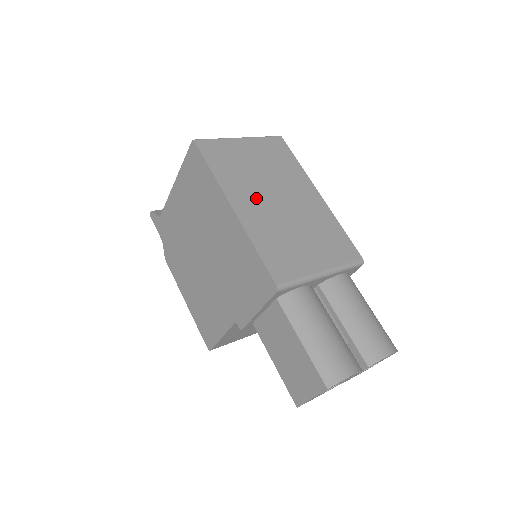
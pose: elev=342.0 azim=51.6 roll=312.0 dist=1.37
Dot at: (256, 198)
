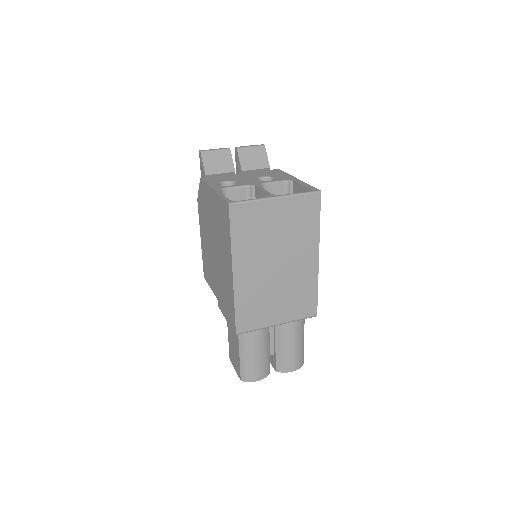
Dot at: (258, 264)
